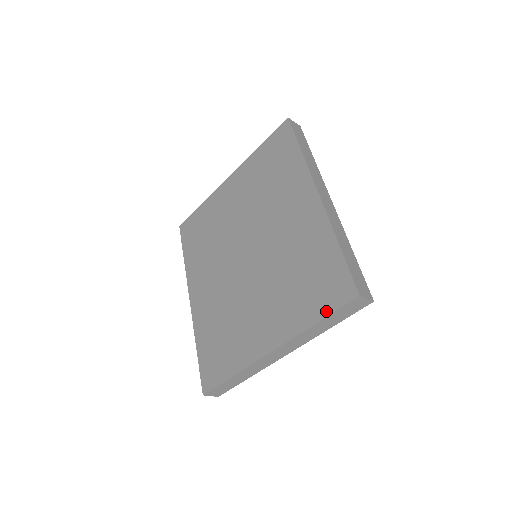
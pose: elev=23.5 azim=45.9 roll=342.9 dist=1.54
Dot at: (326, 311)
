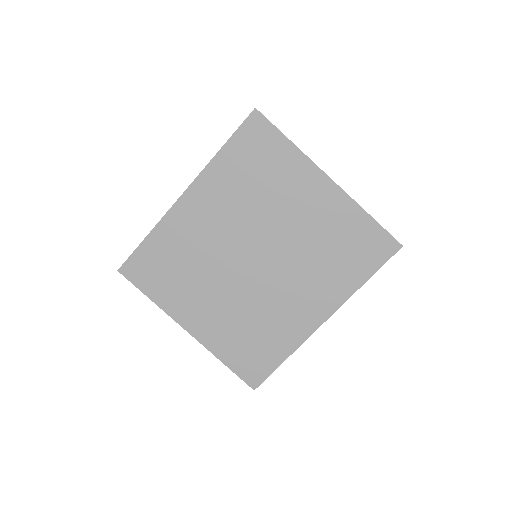
Dot at: (235, 369)
